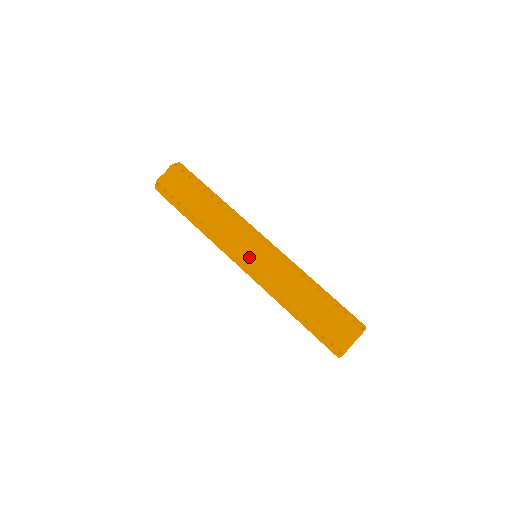
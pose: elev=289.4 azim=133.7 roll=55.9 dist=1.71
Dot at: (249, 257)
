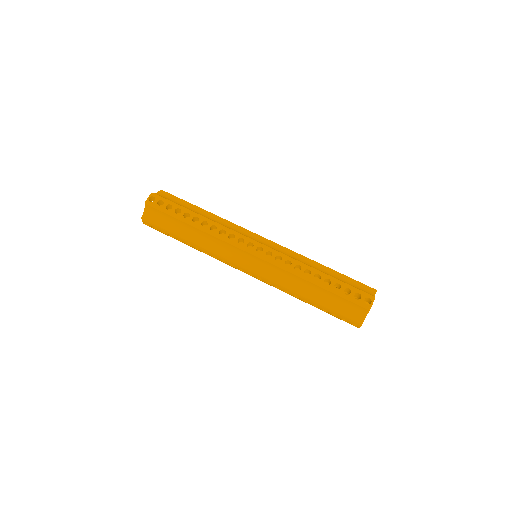
Dot at: (260, 243)
